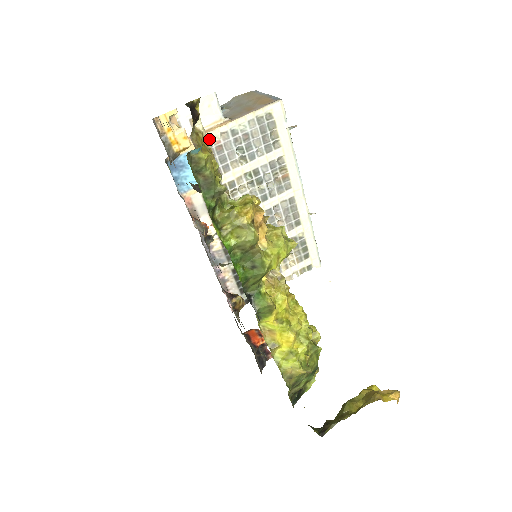
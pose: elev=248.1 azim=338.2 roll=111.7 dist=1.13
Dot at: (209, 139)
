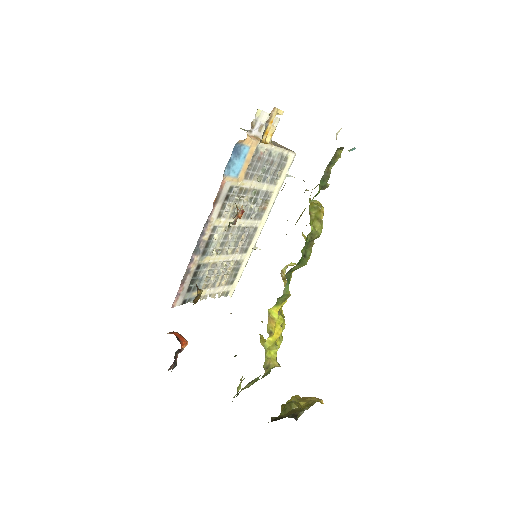
Dot at: (260, 147)
